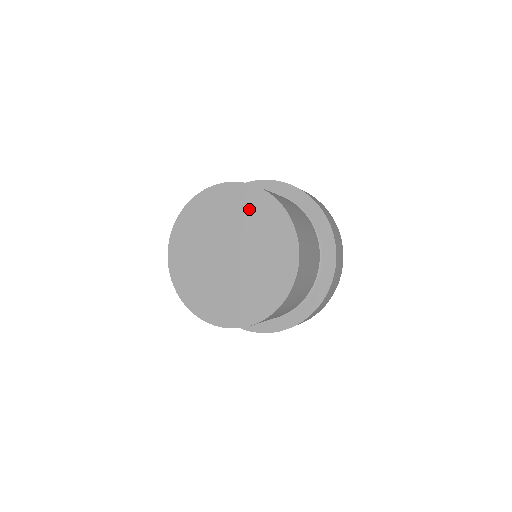
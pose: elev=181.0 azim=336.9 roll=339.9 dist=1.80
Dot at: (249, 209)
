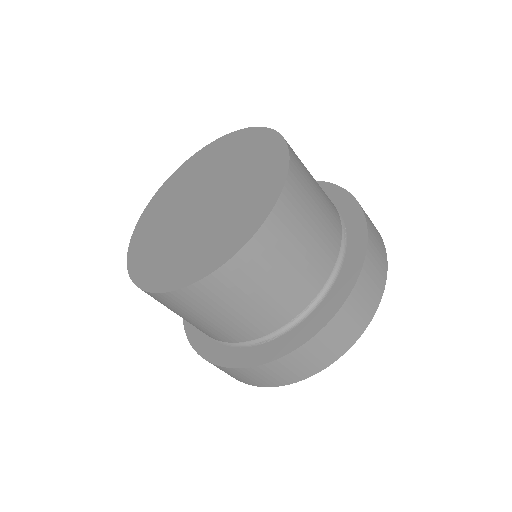
Dot at: (259, 166)
